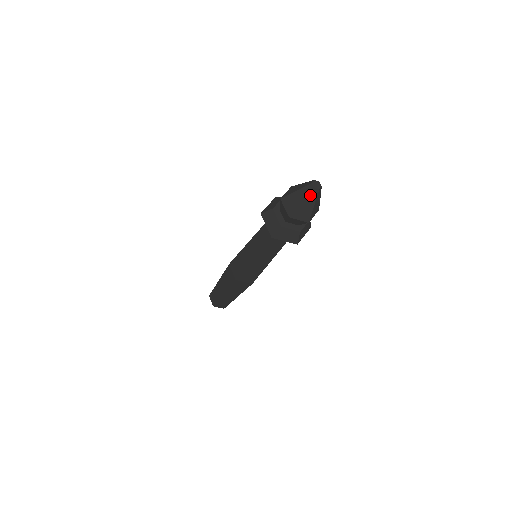
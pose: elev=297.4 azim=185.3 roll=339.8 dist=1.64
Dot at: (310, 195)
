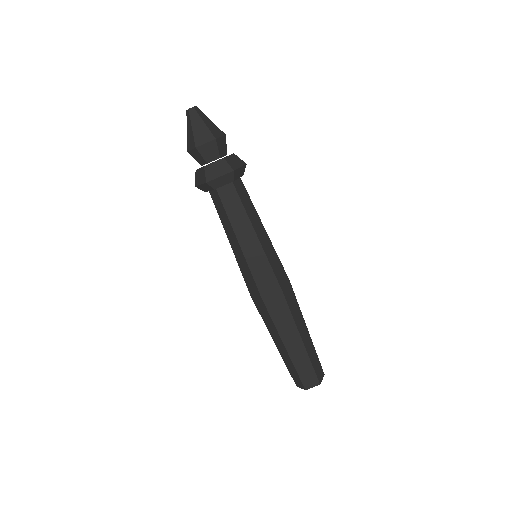
Dot at: (188, 119)
